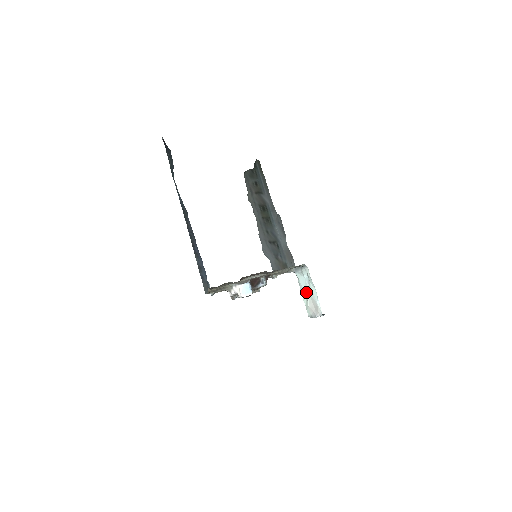
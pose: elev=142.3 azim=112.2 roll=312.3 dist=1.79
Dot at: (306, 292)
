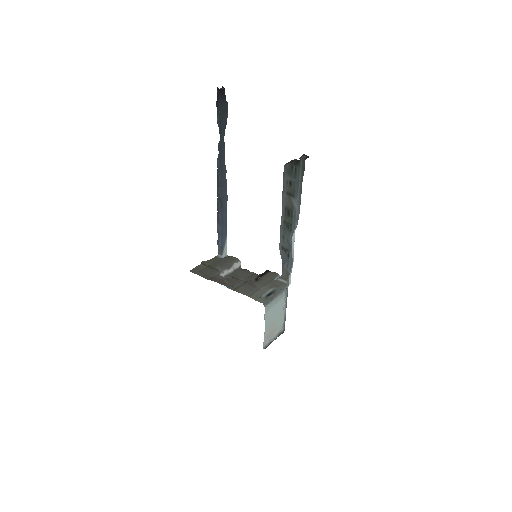
Dot at: (275, 317)
